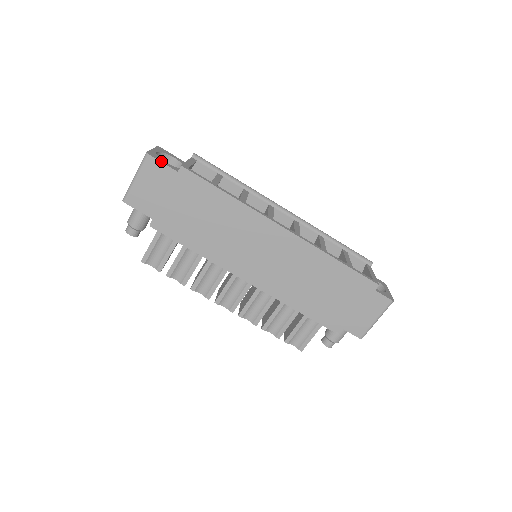
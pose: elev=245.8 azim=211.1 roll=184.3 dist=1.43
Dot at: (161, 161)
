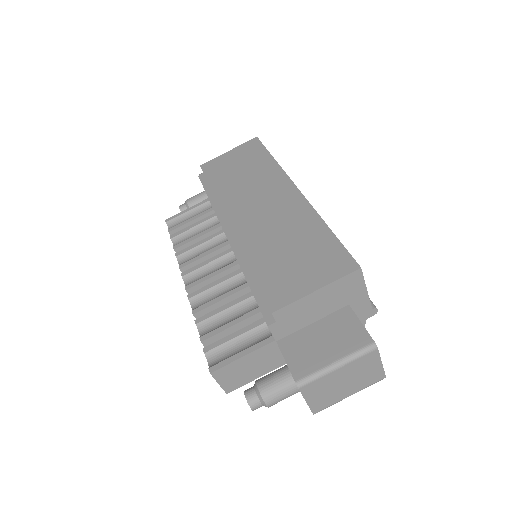
Dot at: occluded
